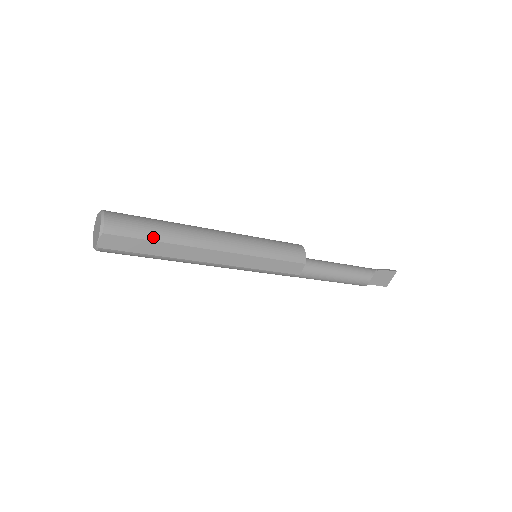
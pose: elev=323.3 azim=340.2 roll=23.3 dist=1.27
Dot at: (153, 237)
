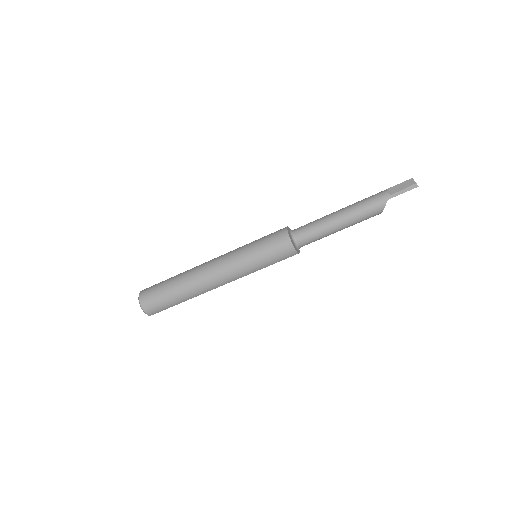
Dot at: (176, 303)
